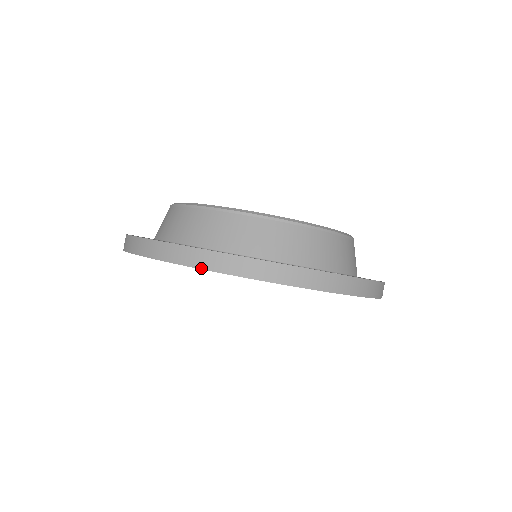
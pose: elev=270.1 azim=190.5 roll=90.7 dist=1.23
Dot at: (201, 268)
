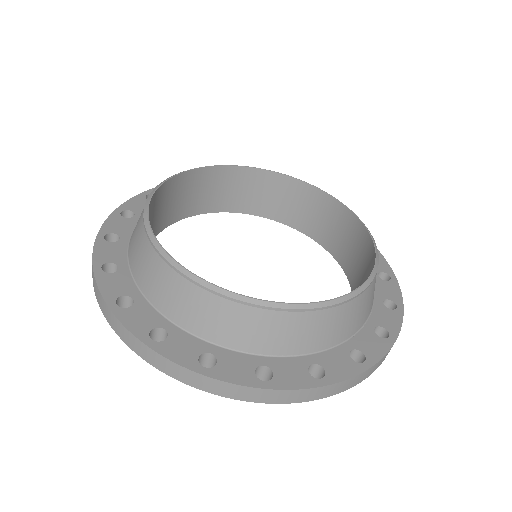
Dot at: (110, 325)
